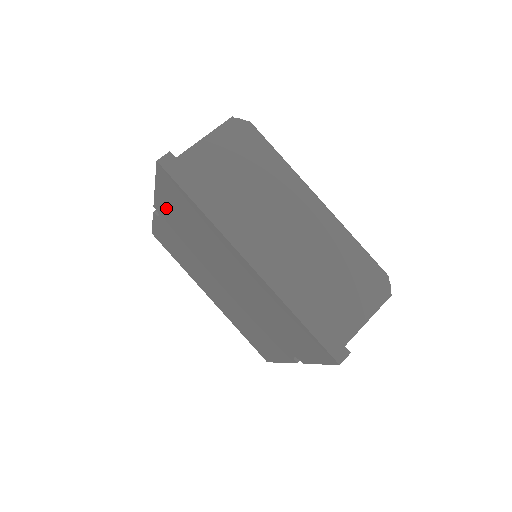
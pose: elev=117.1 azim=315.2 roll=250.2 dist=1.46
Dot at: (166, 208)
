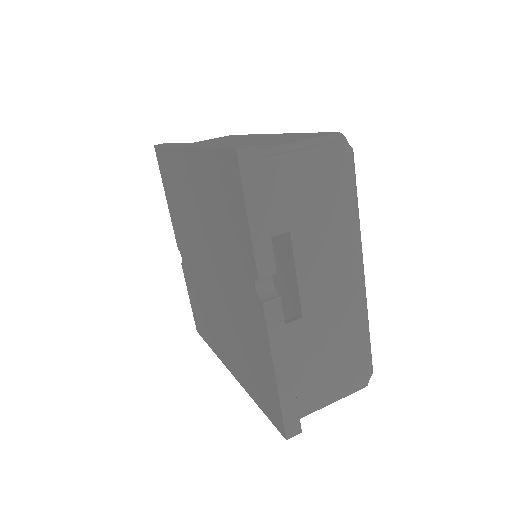
Dot at: (175, 220)
